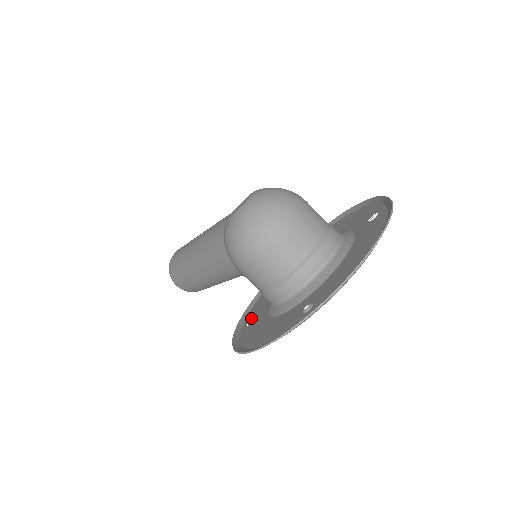
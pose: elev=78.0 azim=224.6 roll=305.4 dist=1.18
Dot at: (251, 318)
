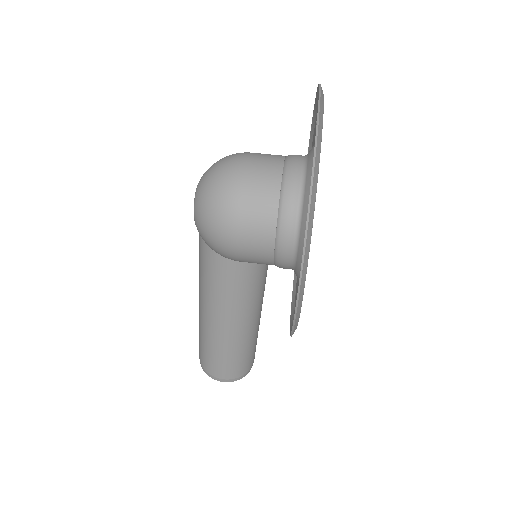
Dot at: occluded
